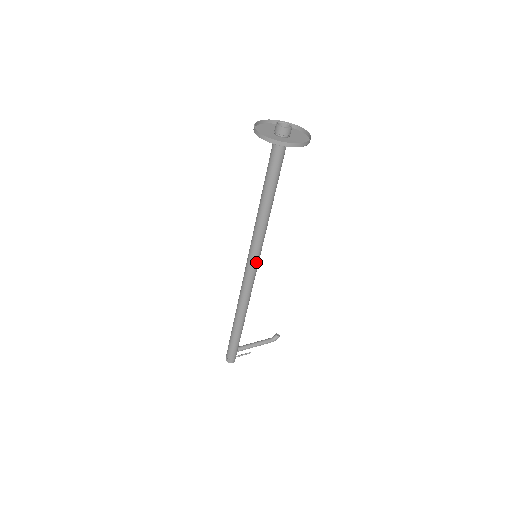
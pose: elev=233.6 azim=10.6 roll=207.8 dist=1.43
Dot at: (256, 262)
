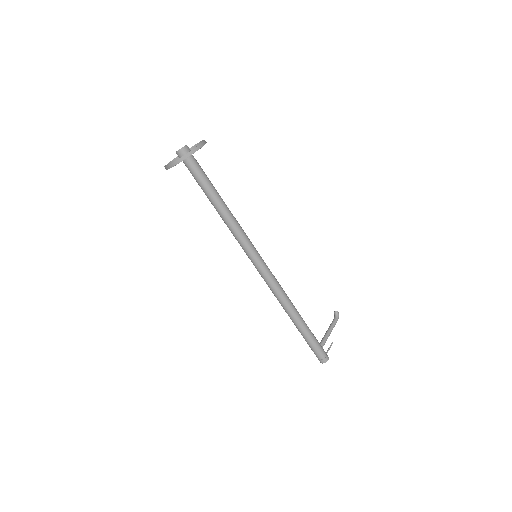
Dot at: (260, 259)
